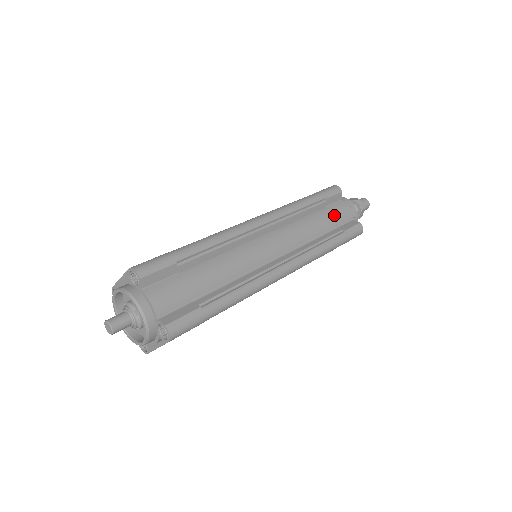
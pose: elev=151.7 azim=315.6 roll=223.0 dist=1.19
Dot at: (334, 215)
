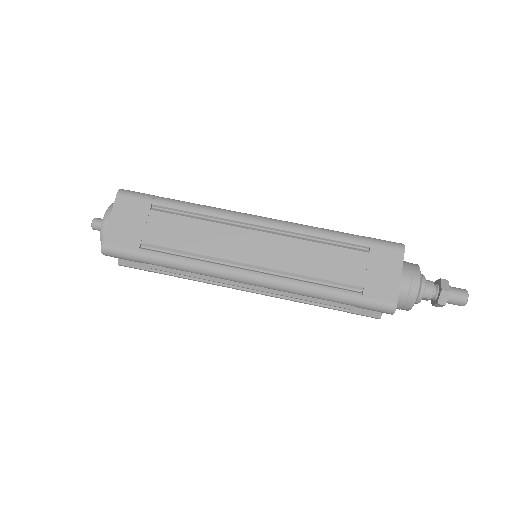
Dot at: occluded
